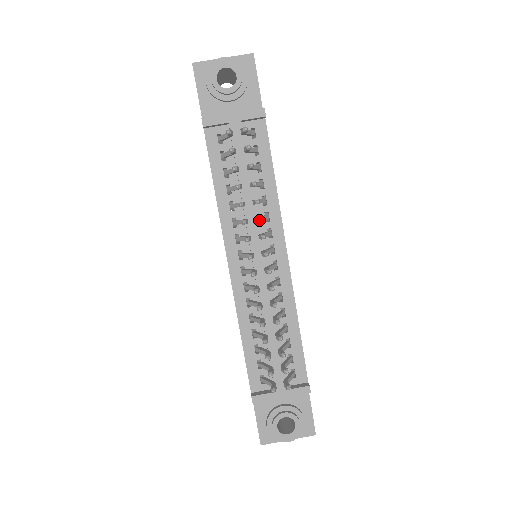
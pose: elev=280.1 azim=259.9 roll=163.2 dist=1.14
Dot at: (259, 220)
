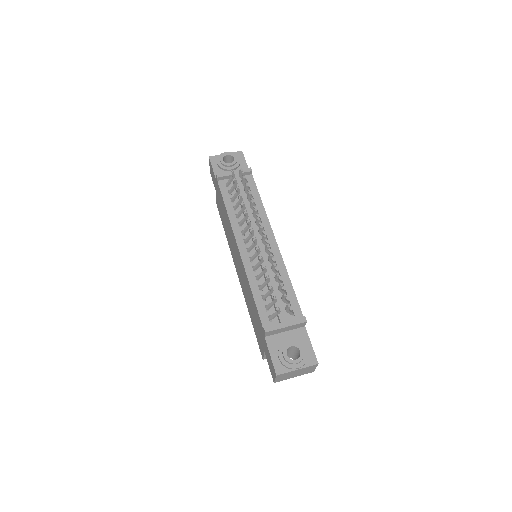
Dot at: (255, 210)
